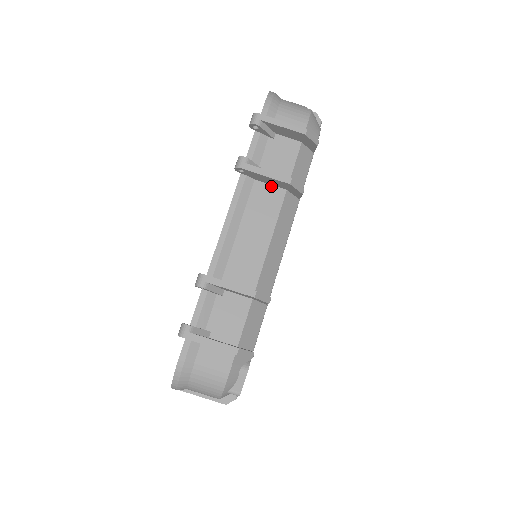
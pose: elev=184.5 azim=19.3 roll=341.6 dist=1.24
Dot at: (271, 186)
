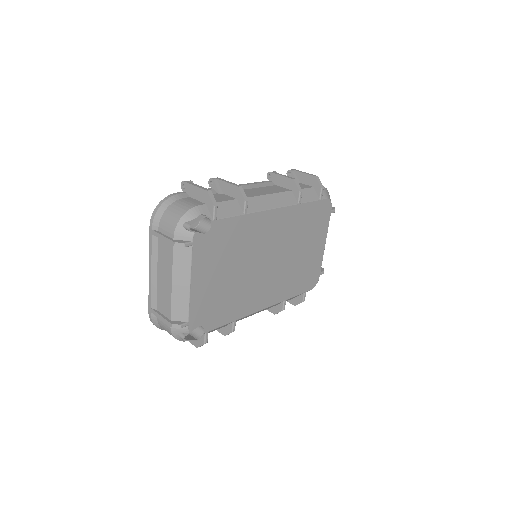
Dot at: (283, 188)
